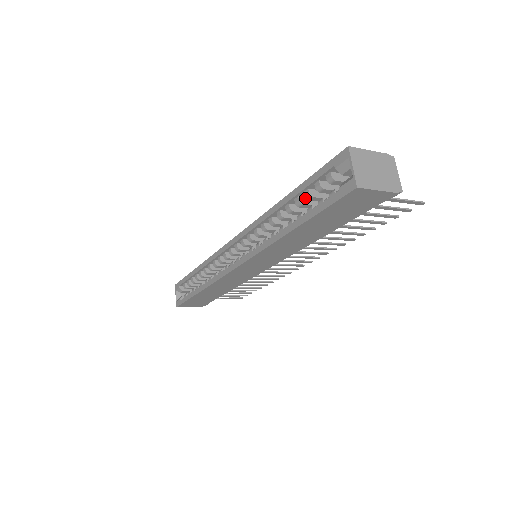
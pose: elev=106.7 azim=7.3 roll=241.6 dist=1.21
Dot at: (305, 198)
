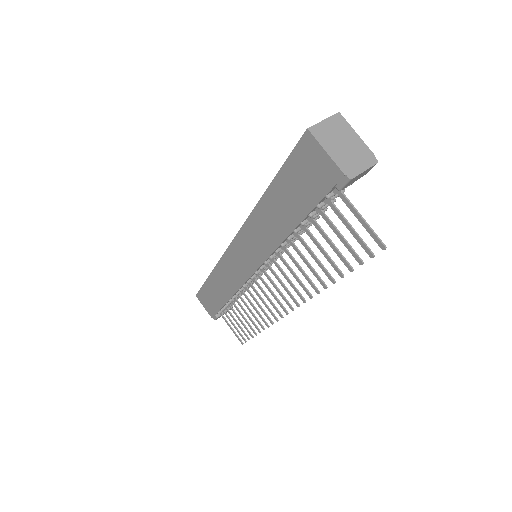
Dot at: occluded
